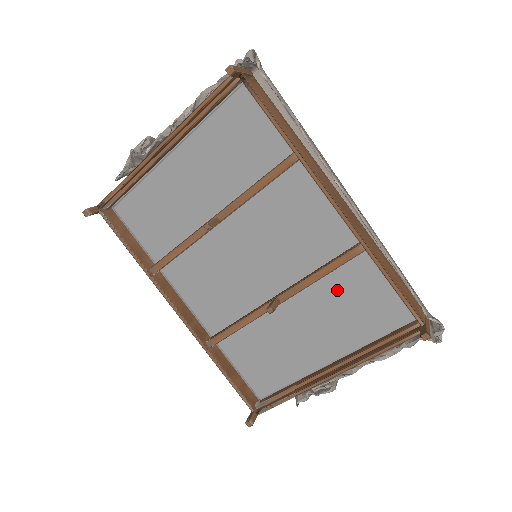
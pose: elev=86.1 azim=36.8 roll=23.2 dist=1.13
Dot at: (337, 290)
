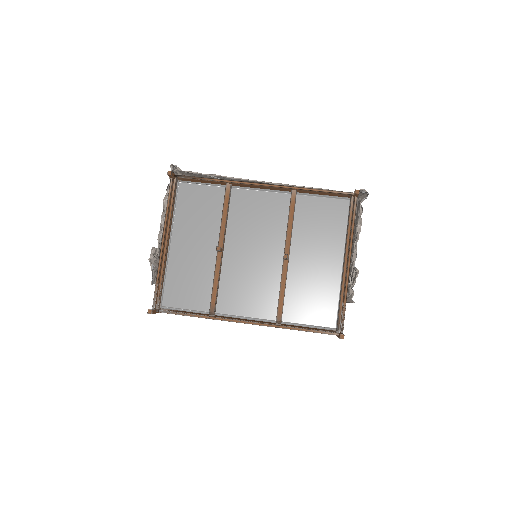
Dot at: (306, 224)
